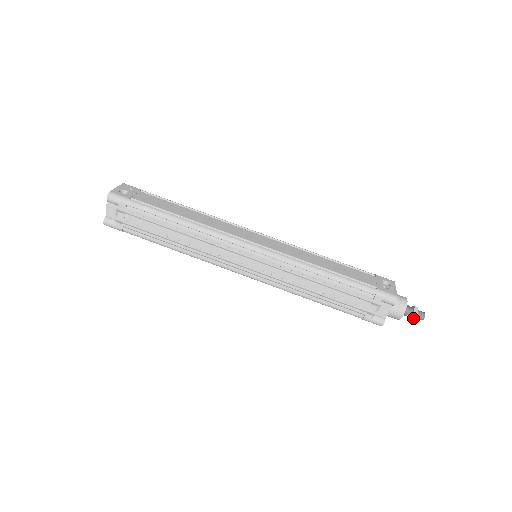
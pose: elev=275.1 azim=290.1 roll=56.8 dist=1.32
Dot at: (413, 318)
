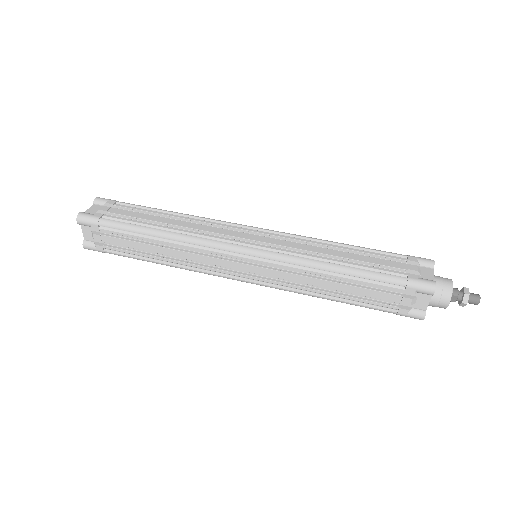
Dot at: (467, 293)
